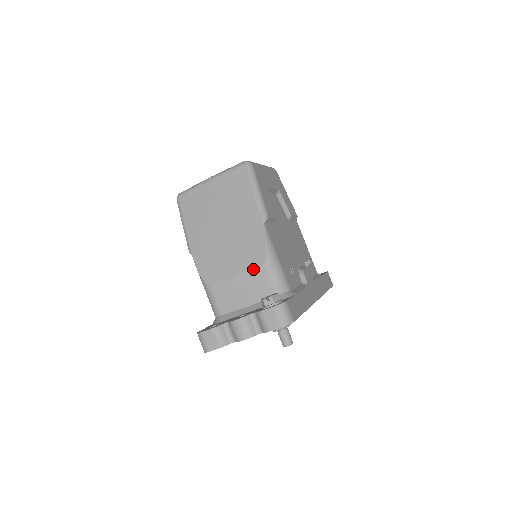
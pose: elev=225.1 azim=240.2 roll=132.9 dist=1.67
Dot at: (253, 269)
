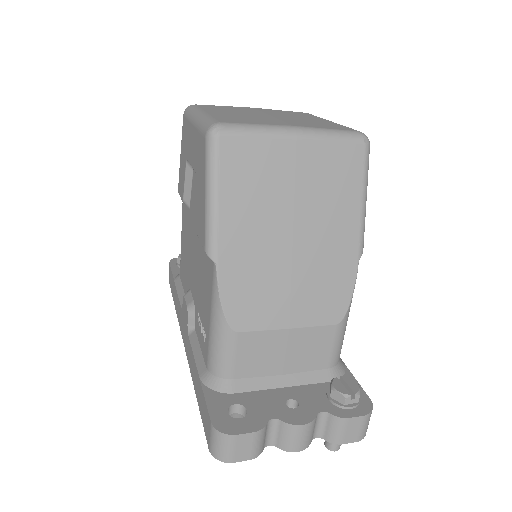
Dot at: (320, 327)
